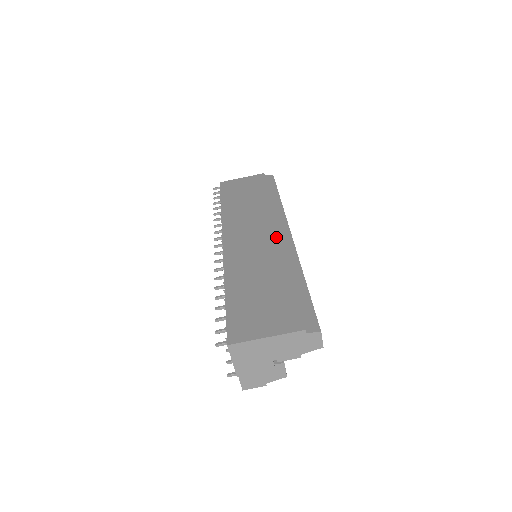
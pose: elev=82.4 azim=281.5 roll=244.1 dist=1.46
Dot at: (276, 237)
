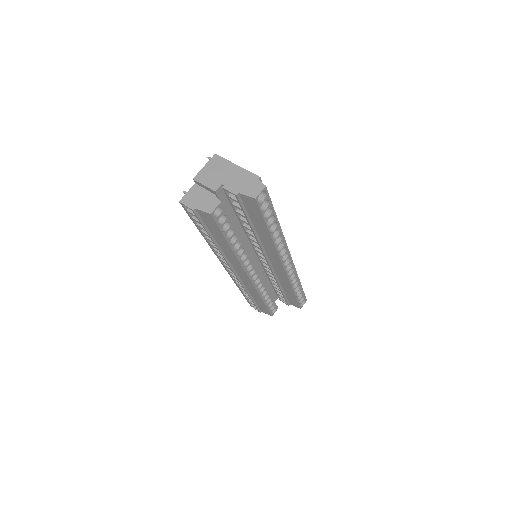
Dot at: occluded
